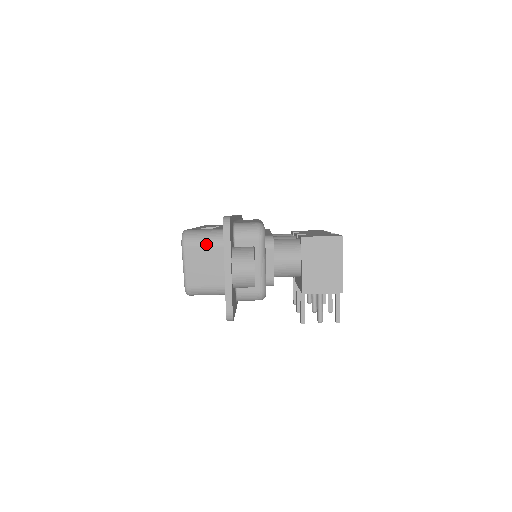
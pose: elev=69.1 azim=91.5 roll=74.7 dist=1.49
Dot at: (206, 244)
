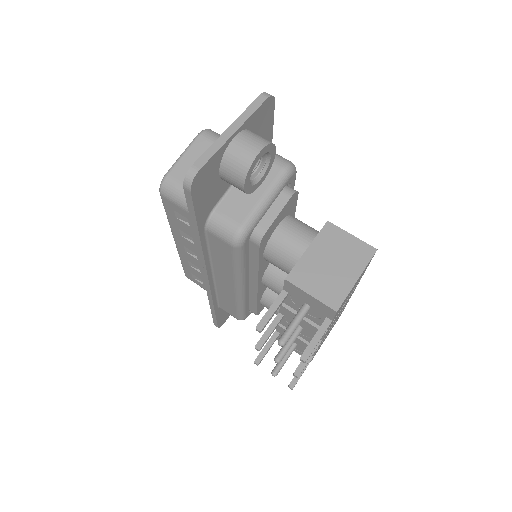
Dot at: occluded
